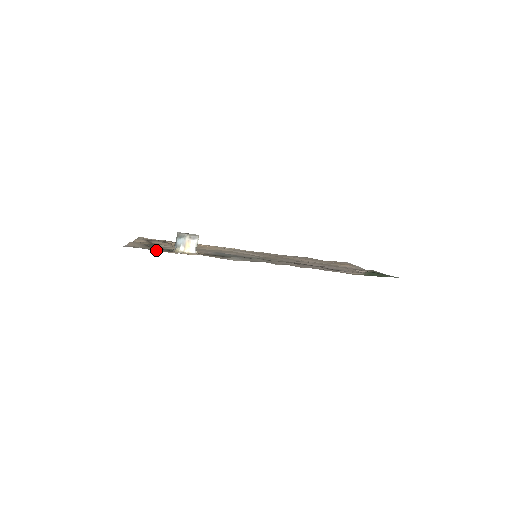
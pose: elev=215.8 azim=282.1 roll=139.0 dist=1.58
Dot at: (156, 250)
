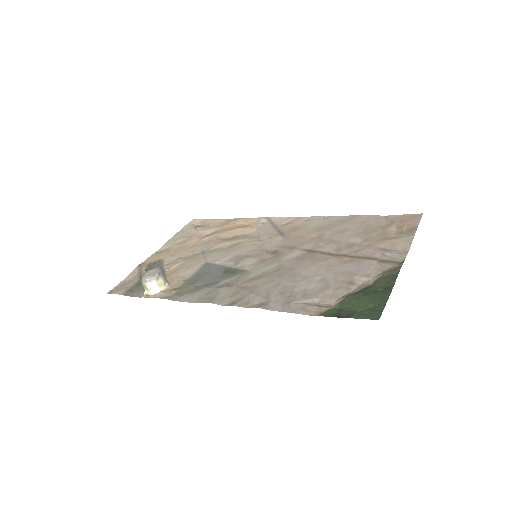
Dot at: (134, 289)
